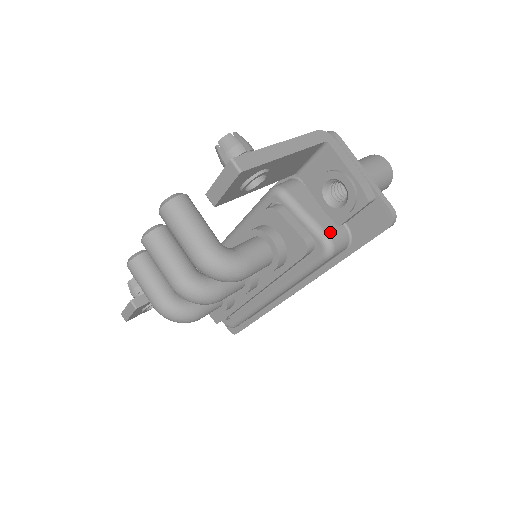
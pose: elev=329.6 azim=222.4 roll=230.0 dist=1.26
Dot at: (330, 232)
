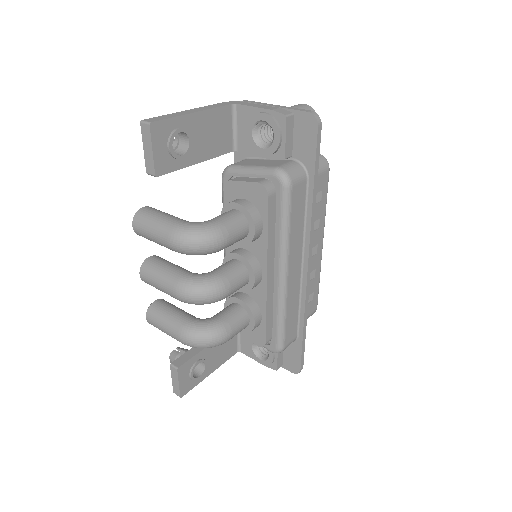
Dot at: (278, 166)
